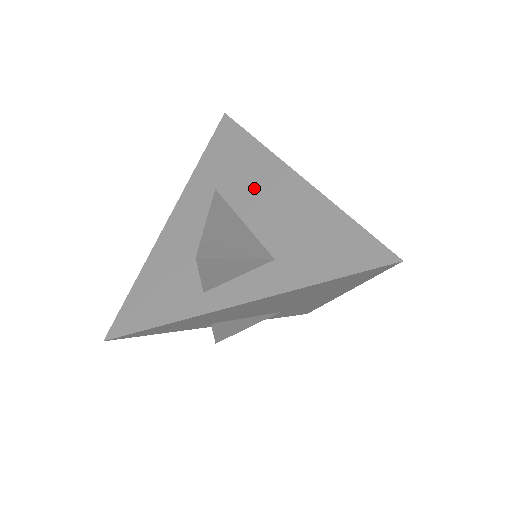
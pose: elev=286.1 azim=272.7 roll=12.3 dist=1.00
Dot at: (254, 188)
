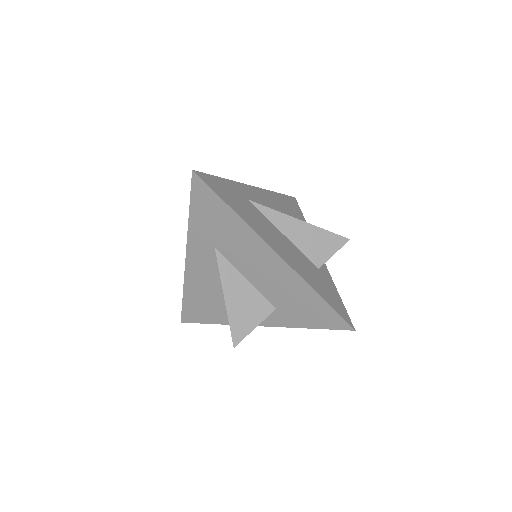
Dot at: (247, 257)
